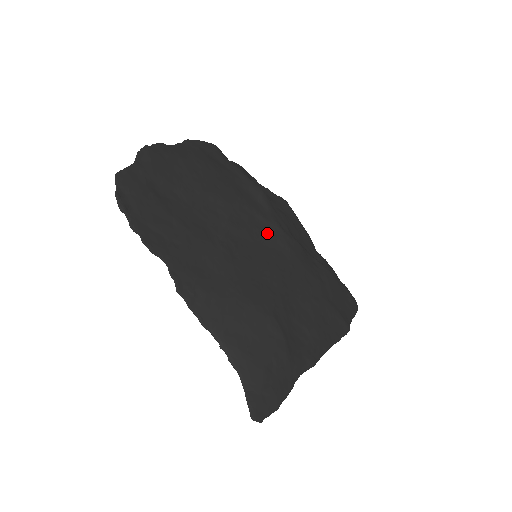
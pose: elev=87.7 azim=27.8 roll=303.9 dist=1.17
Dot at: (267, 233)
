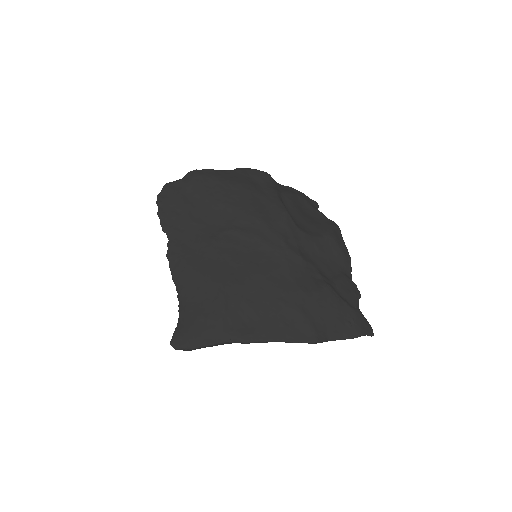
Dot at: (265, 241)
